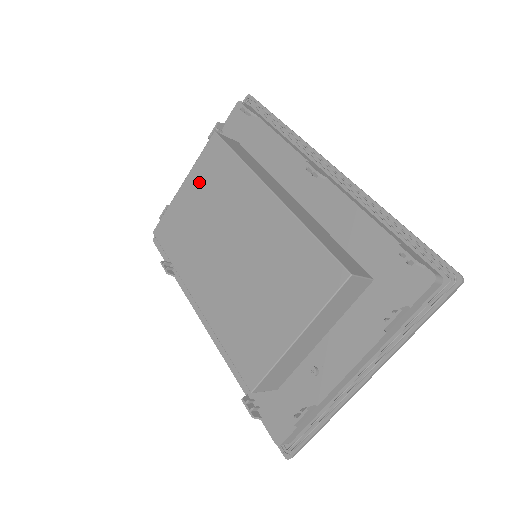
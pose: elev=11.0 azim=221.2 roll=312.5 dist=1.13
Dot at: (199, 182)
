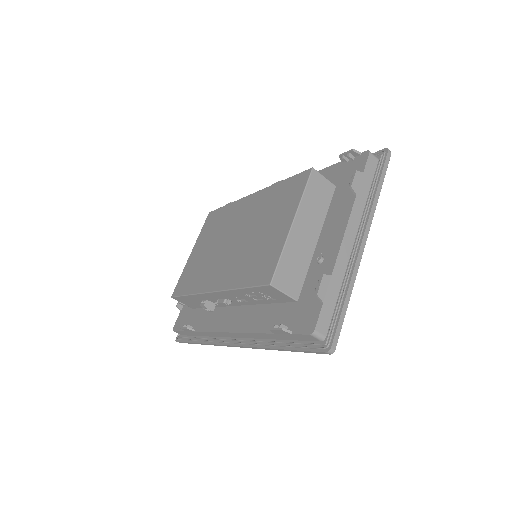
Dot at: (203, 239)
